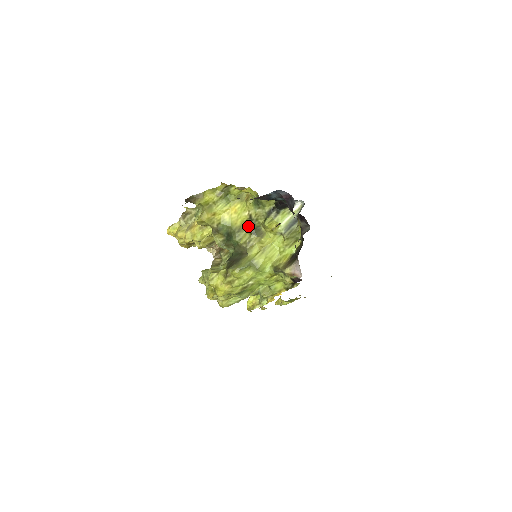
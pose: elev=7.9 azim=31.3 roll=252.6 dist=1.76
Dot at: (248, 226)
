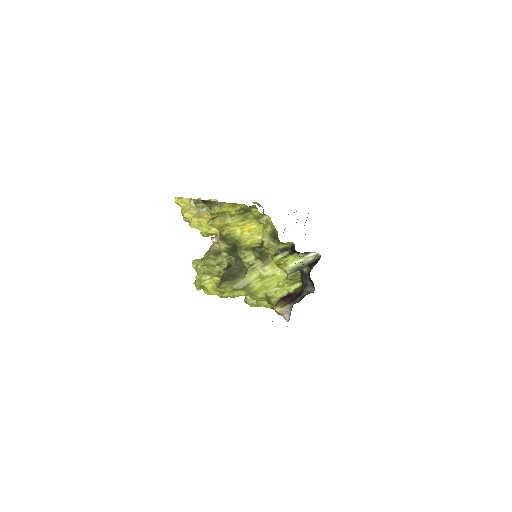
Dot at: (257, 250)
